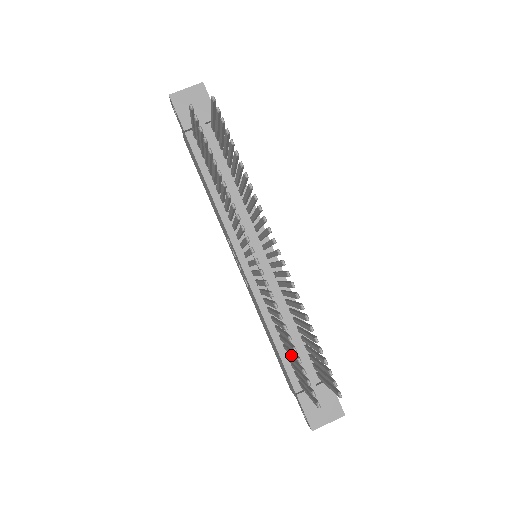
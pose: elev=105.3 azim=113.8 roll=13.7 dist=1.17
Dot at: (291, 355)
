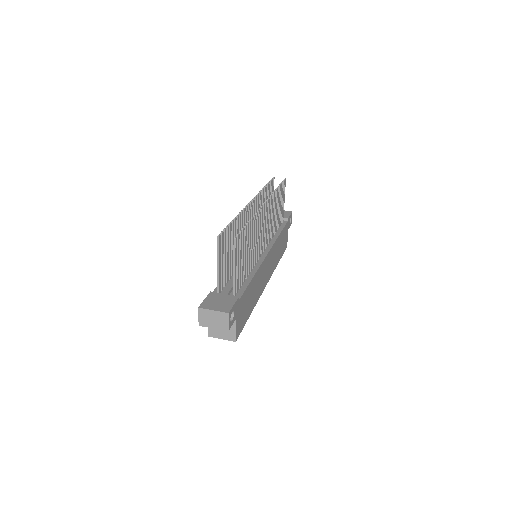
Dot at: (229, 249)
